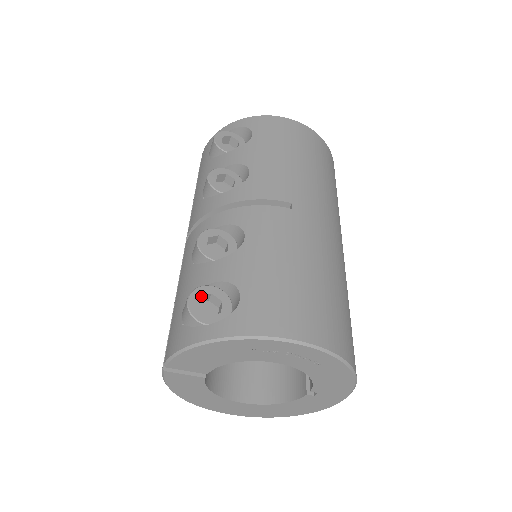
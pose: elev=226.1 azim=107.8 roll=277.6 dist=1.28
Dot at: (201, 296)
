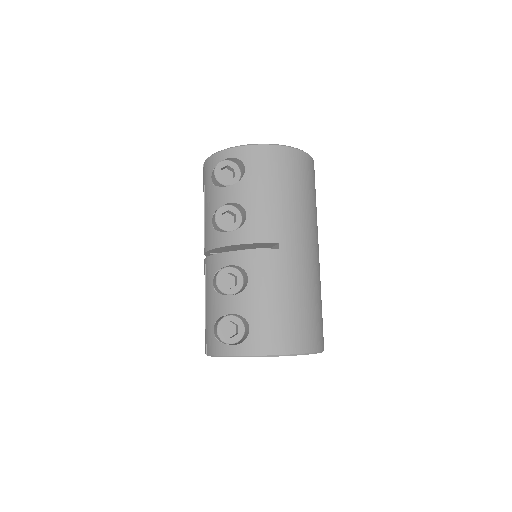
Dot at: occluded
